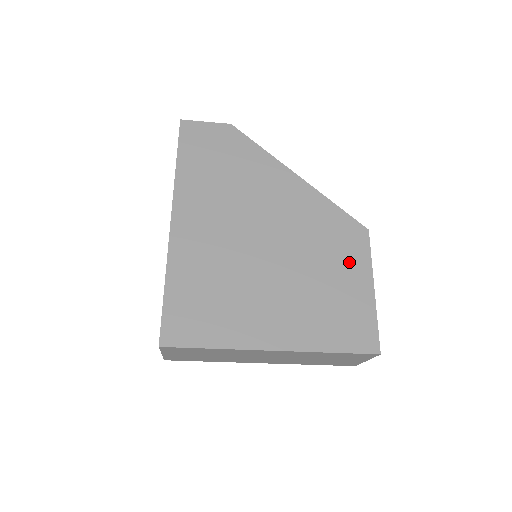
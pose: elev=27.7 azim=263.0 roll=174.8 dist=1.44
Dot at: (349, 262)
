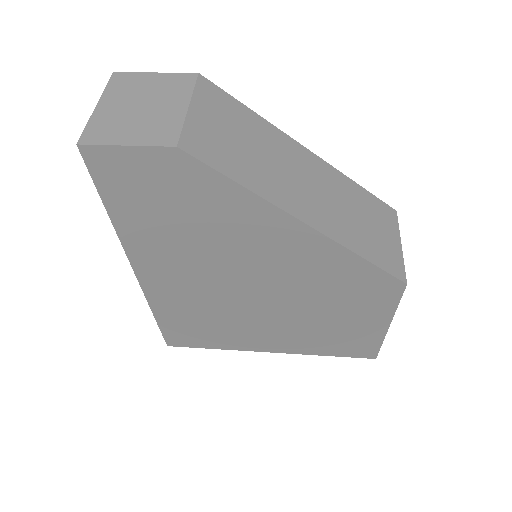
Dot at: (365, 309)
